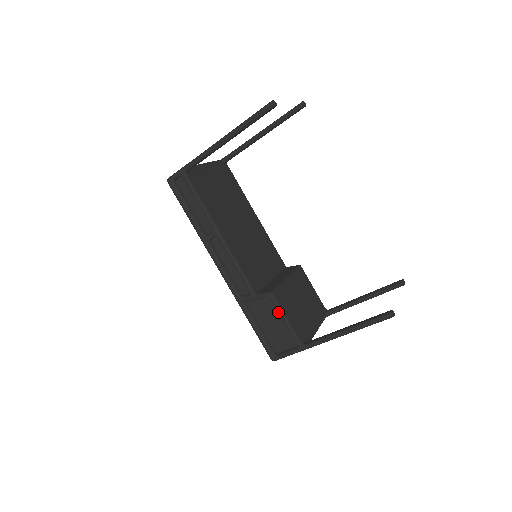
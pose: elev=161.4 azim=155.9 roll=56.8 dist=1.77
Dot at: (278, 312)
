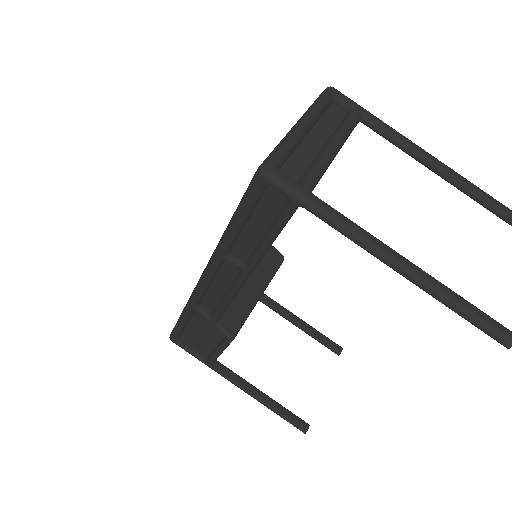
Dot at: (220, 346)
